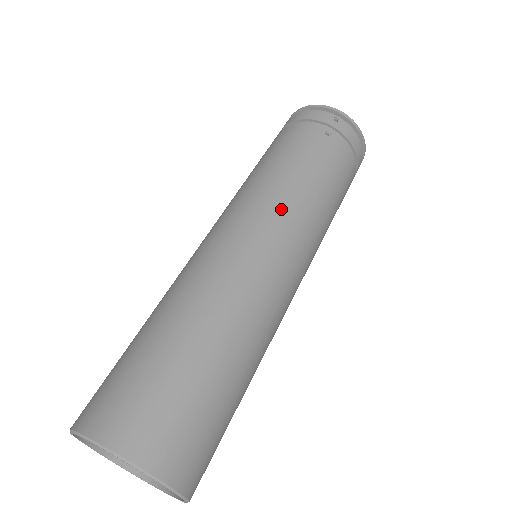
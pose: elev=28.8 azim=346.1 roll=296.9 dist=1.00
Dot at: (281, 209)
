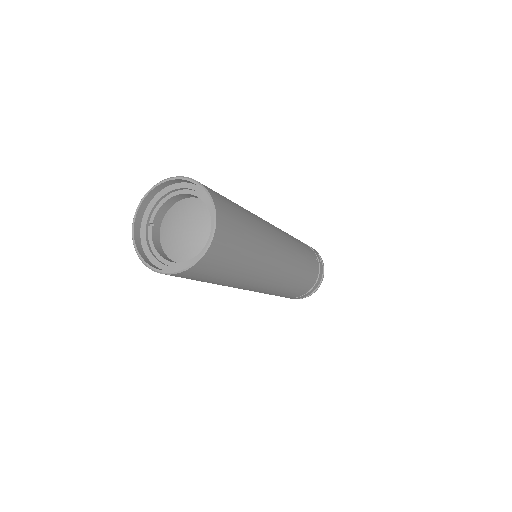
Dot at: (294, 246)
